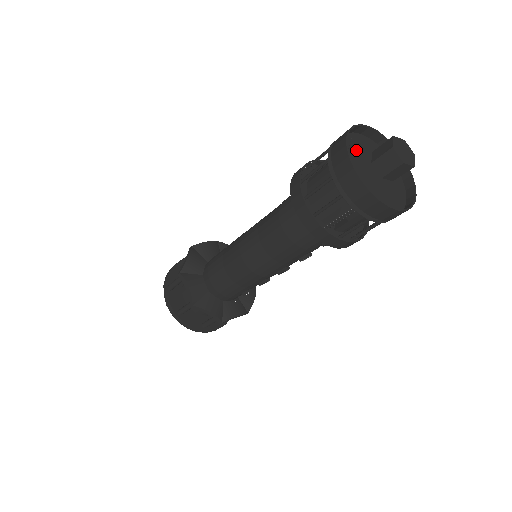
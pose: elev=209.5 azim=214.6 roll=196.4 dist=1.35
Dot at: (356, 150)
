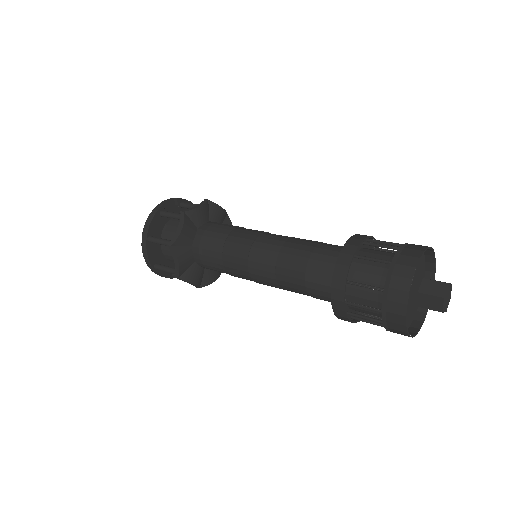
Dot at: occluded
